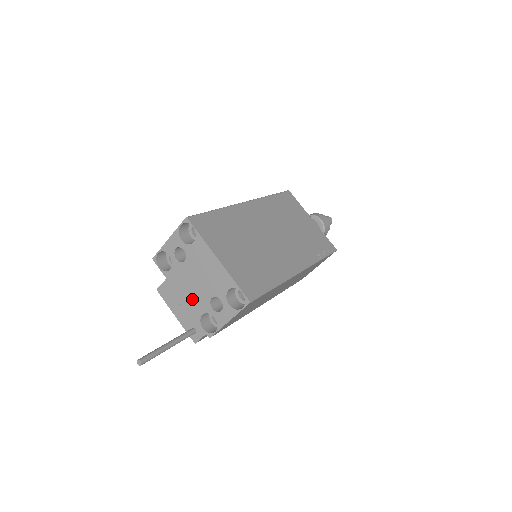
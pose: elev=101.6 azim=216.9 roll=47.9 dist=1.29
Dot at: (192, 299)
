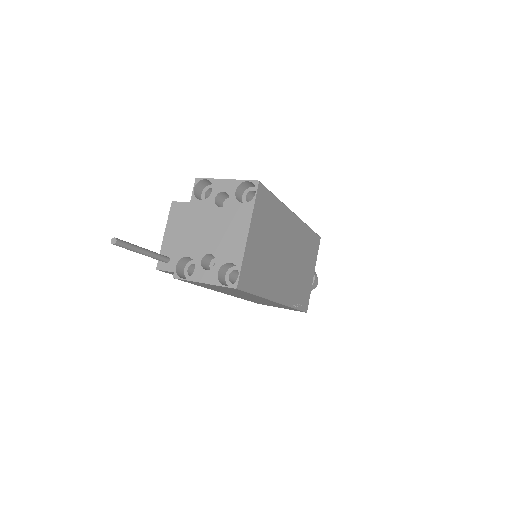
Dot at: (193, 238)
